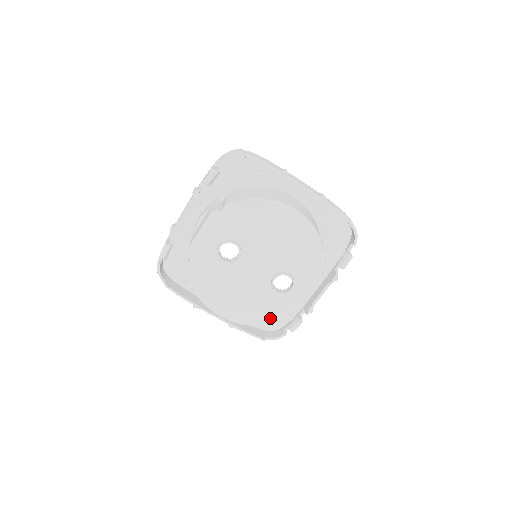
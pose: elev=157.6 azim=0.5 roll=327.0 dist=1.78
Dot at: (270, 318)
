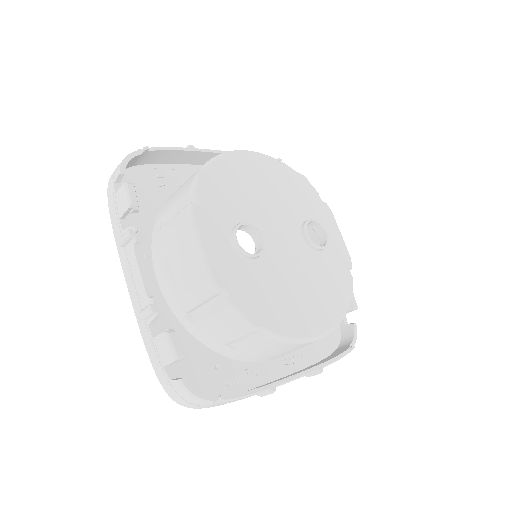
Dot at: (345, 288)
